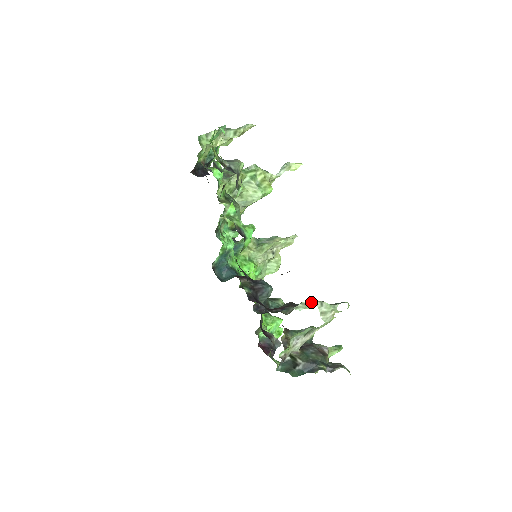
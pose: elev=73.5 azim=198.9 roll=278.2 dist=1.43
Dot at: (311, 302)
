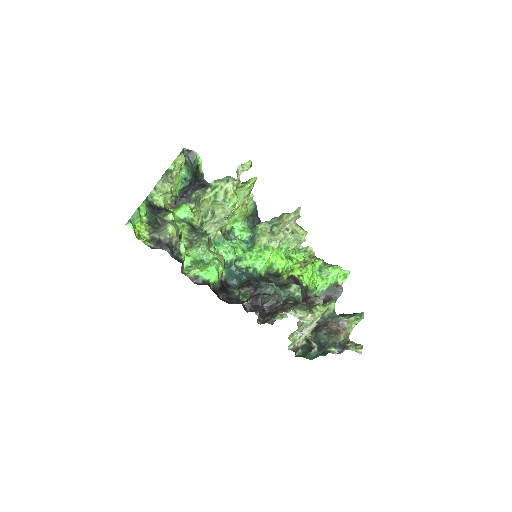
Dot at: (285, 313)
